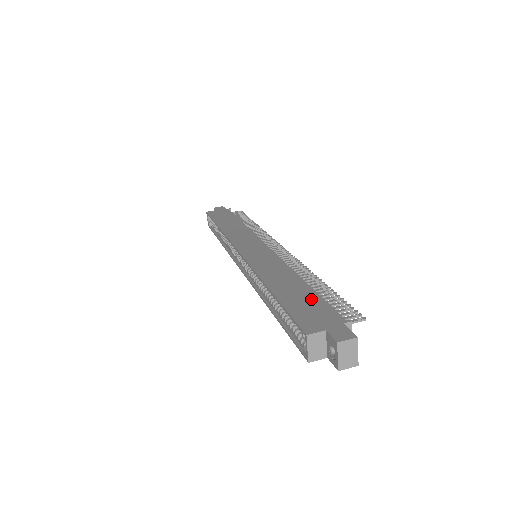
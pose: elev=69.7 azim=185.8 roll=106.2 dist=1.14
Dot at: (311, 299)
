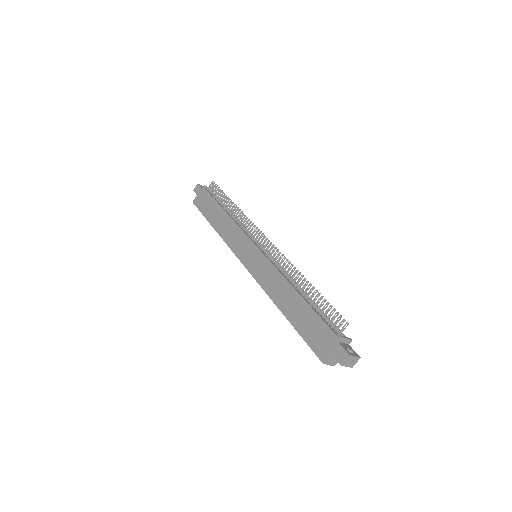
Dot at: (311, 318)
